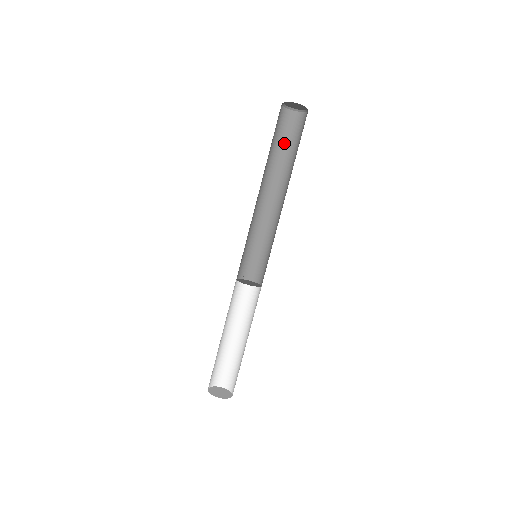
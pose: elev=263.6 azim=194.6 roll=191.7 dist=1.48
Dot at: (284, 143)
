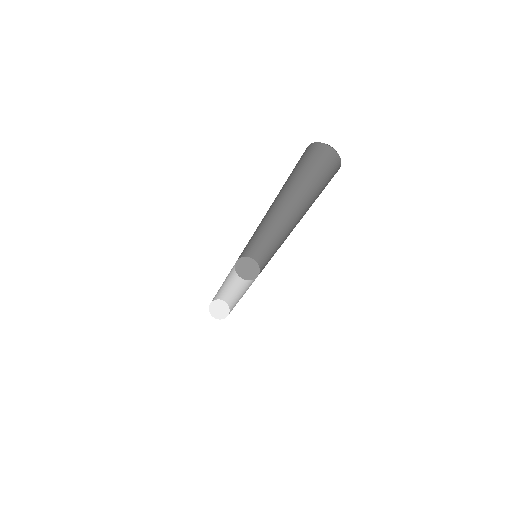
Dot at: (299, 171)
